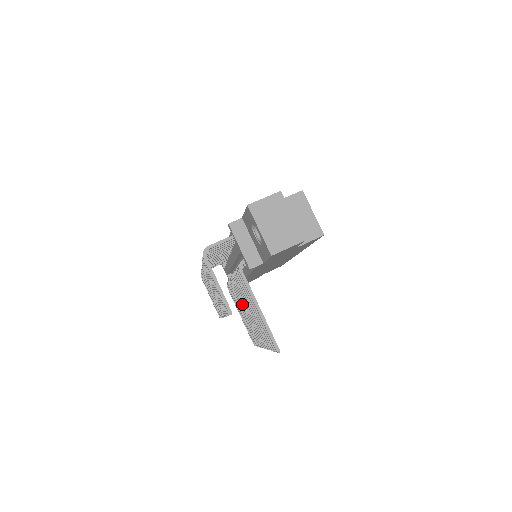
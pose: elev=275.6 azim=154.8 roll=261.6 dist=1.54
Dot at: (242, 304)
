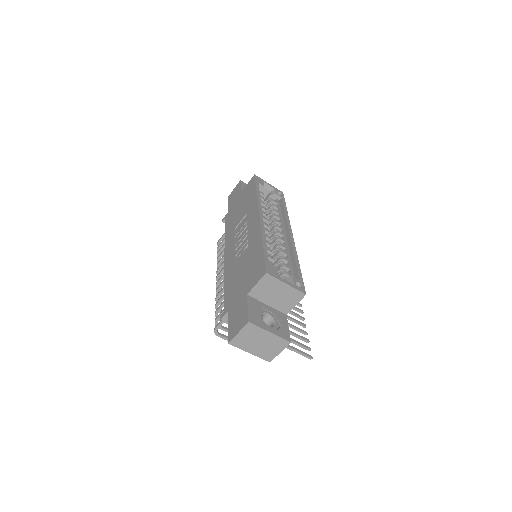
Dot at: occluded
